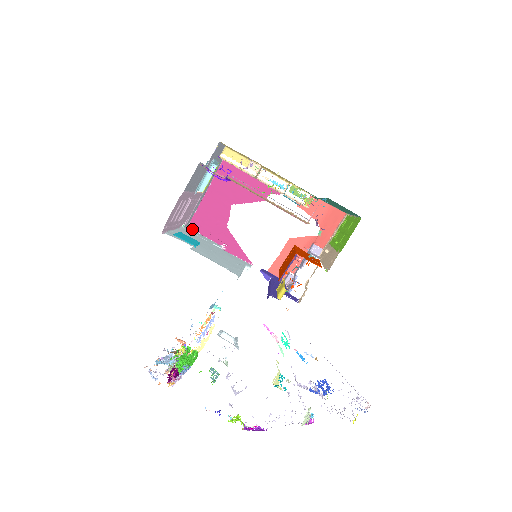
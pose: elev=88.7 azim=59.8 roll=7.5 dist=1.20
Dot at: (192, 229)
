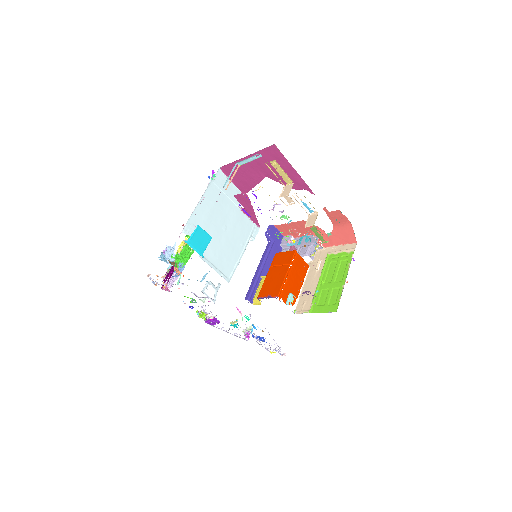
Dot at: (223, 171)
